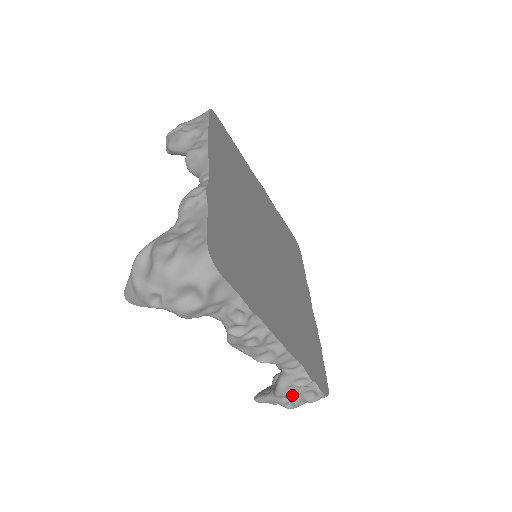
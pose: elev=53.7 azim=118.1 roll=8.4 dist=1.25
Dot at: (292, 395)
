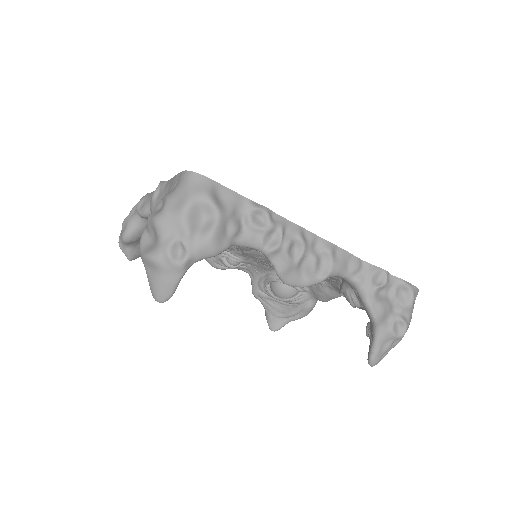
Dot at: (389, 309)
